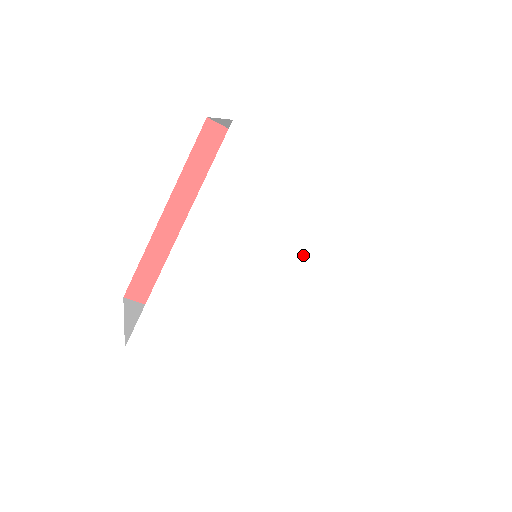
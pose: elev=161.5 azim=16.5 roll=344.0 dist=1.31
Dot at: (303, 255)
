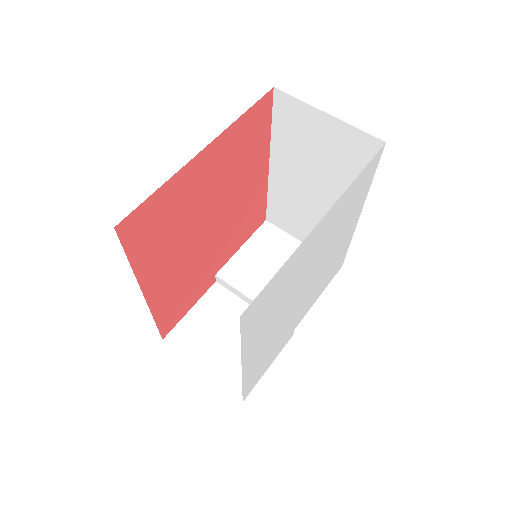
Dot at: (319, 259)
